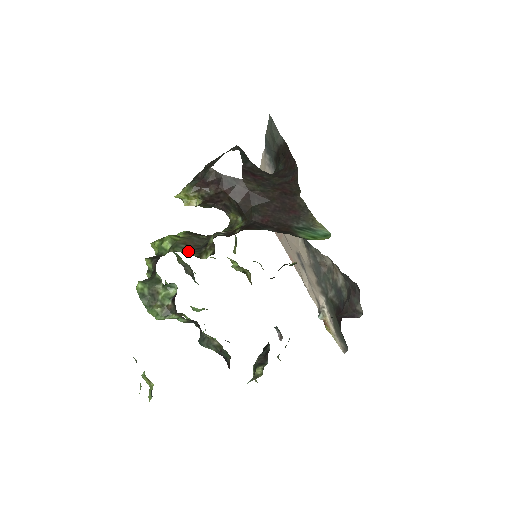
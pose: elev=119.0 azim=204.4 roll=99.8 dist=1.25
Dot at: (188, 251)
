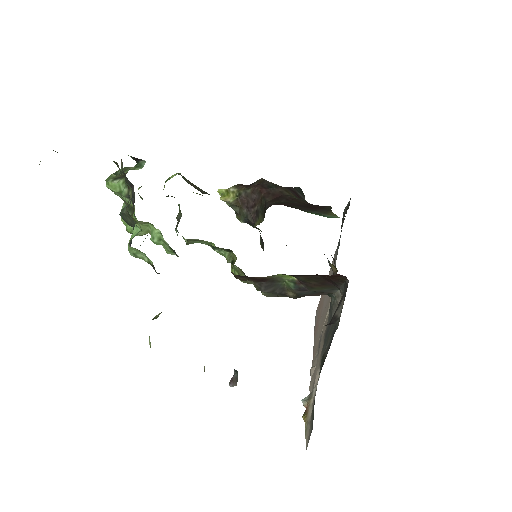
Dot at: (185, 180)
